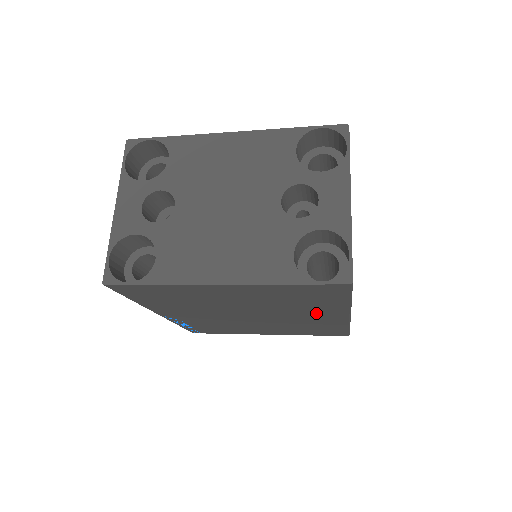
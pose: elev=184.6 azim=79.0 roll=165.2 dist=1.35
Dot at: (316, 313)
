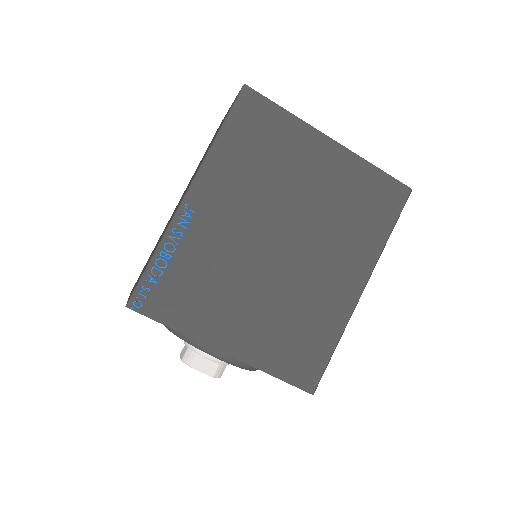
Dot at: (344, 263)
